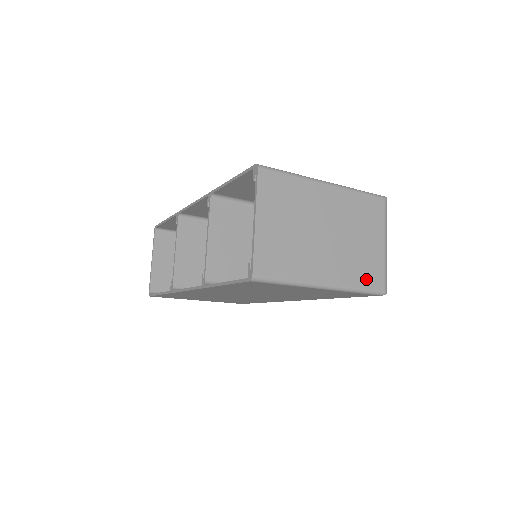
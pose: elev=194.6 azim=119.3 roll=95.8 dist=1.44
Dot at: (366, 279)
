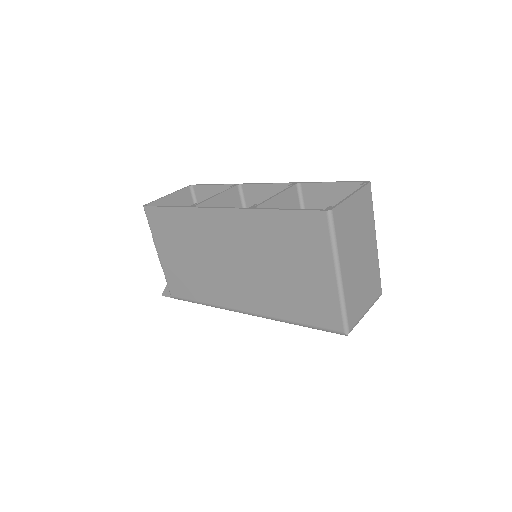
Dot at: (351, 309)
